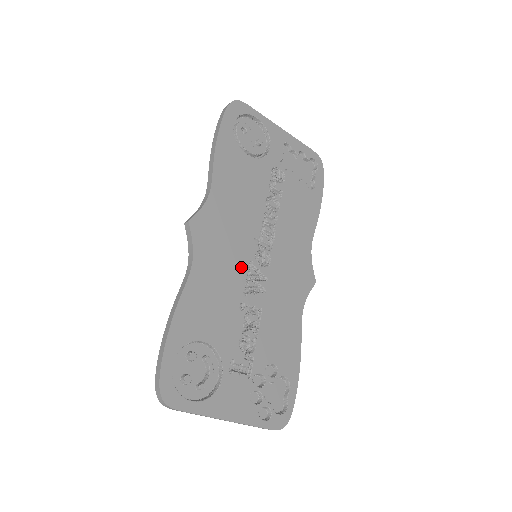
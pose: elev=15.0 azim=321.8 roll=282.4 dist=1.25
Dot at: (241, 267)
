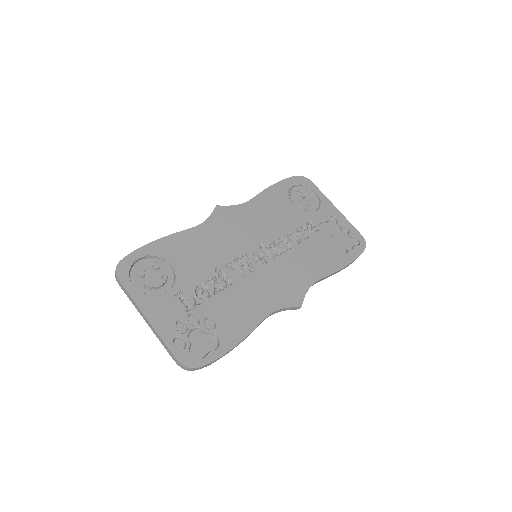
Dot at: (236, 250)
